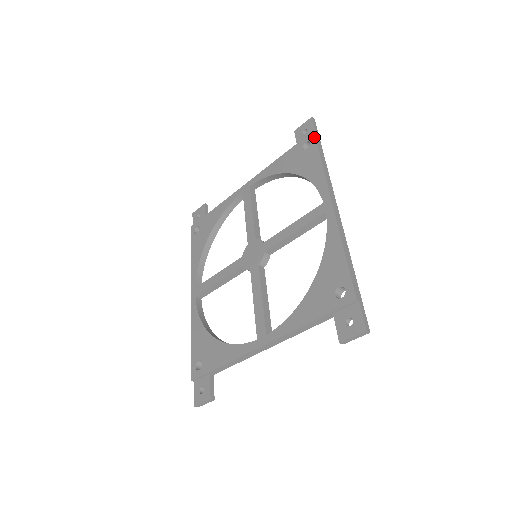
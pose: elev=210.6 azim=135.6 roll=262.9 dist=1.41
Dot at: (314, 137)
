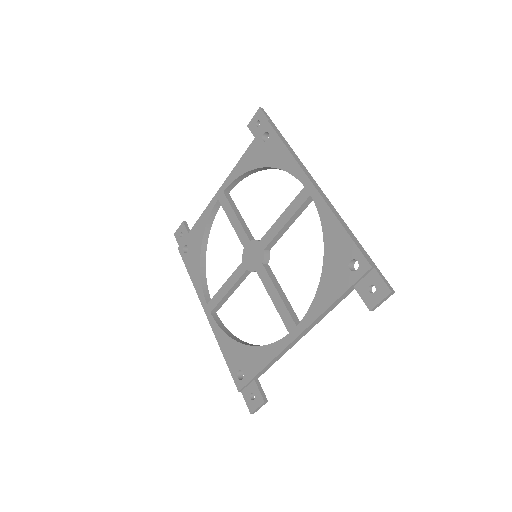
Dot at: (270, 126)
